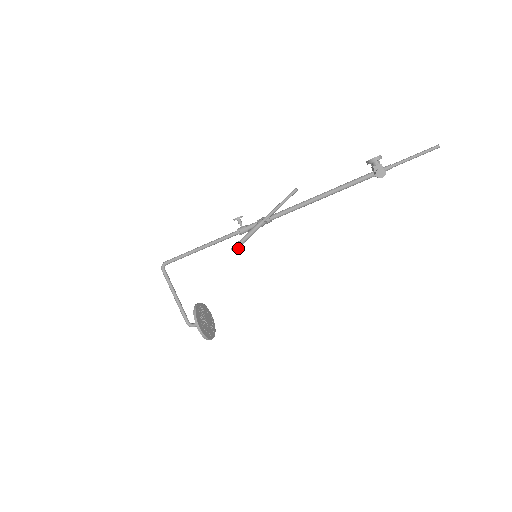
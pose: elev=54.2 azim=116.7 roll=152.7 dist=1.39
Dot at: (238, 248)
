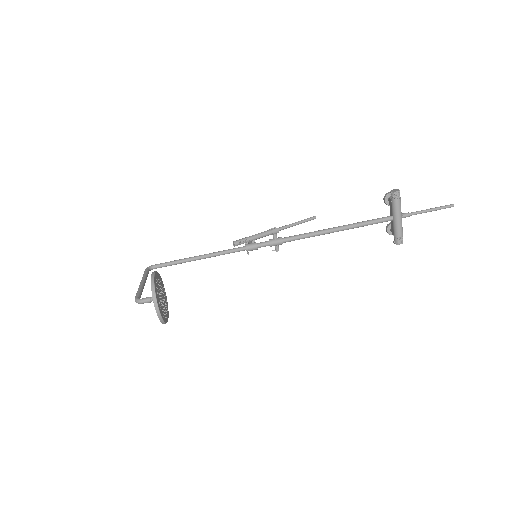
Dot at: (240, 243)
